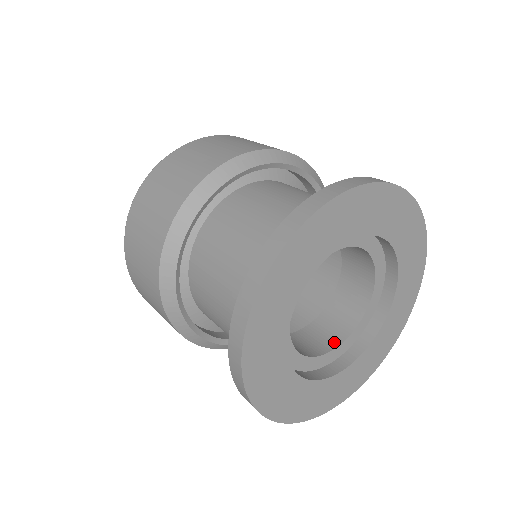
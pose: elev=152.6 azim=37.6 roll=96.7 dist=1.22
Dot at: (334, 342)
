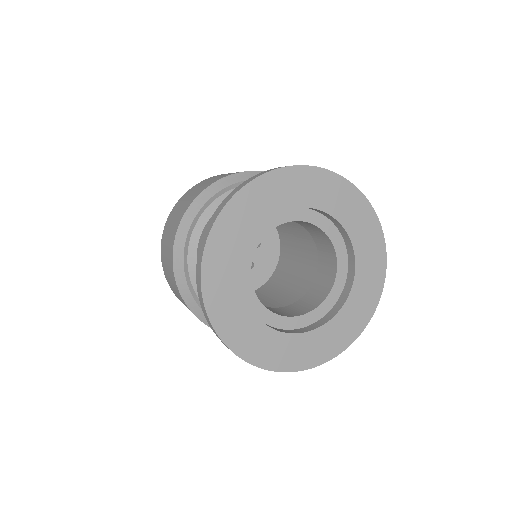
Dot at: (263, 305)
